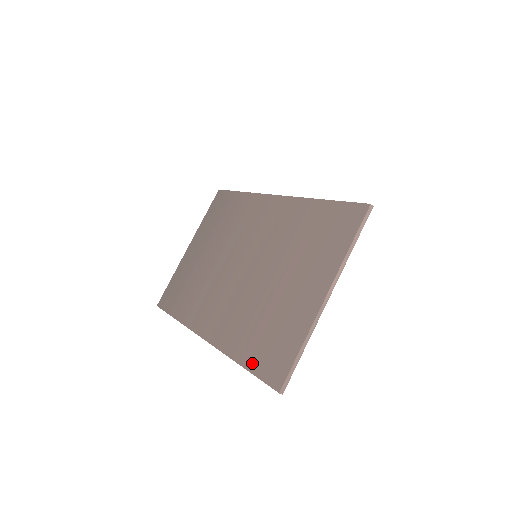
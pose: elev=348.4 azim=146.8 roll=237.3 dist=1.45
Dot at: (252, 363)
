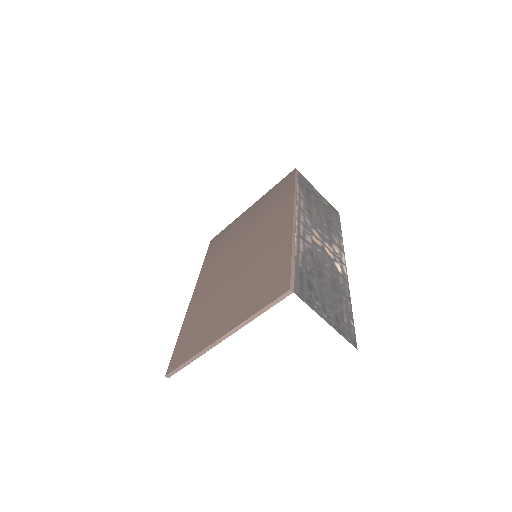
Dot at: (180, 341)
